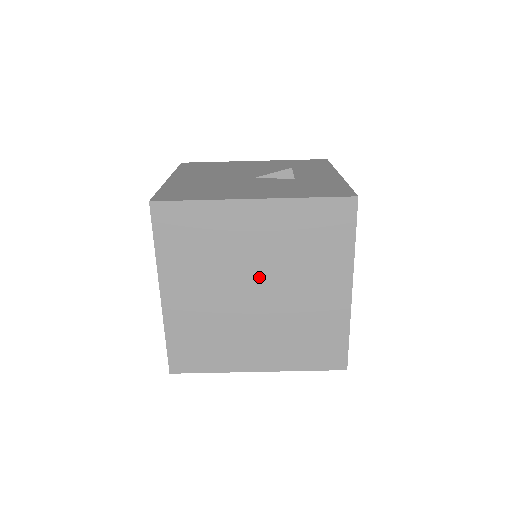
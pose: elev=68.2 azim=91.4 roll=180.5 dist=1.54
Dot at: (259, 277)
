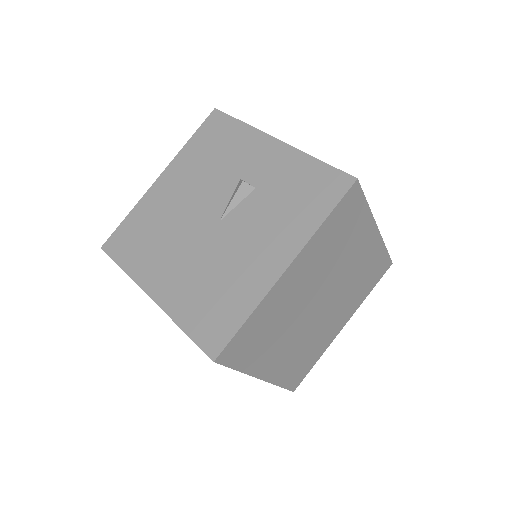
Dot at: (317, 295)
